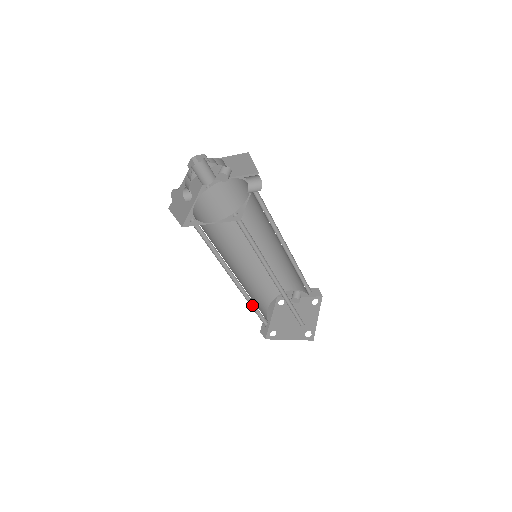
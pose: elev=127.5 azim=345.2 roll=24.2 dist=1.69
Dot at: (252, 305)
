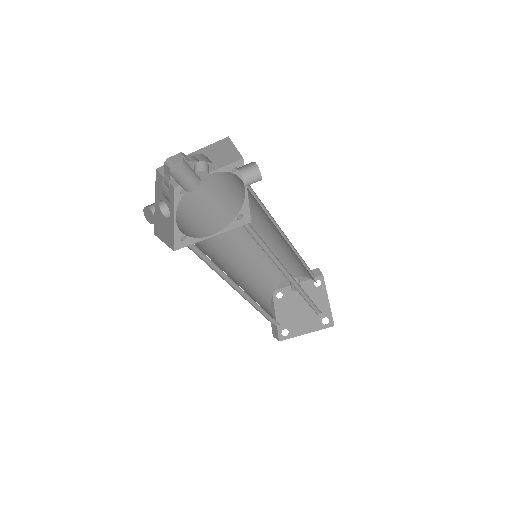
Dot at: (260, 311)
